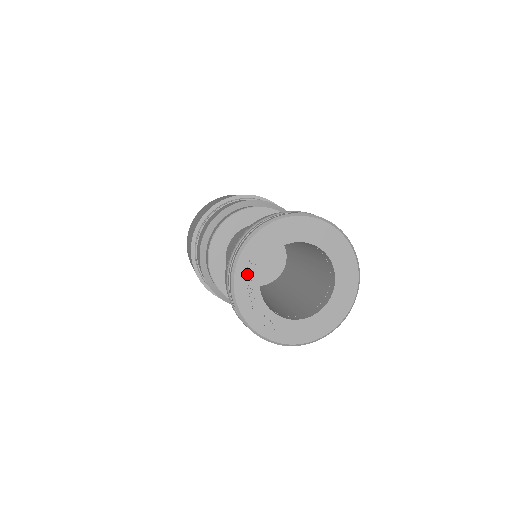
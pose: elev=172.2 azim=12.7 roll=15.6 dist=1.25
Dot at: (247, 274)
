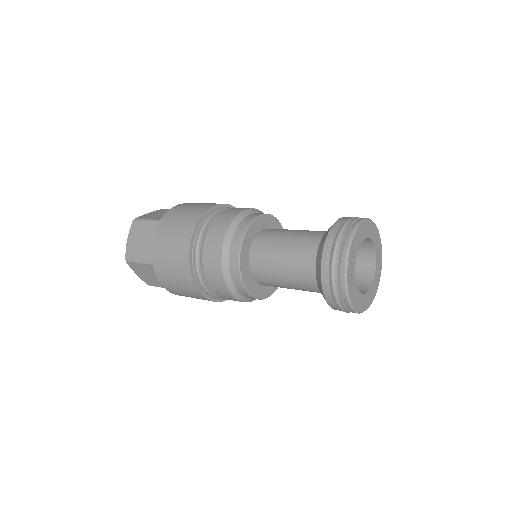
Dot at: (356, 243)
